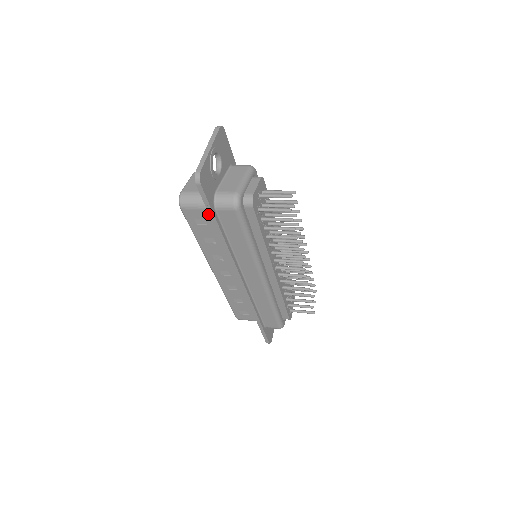
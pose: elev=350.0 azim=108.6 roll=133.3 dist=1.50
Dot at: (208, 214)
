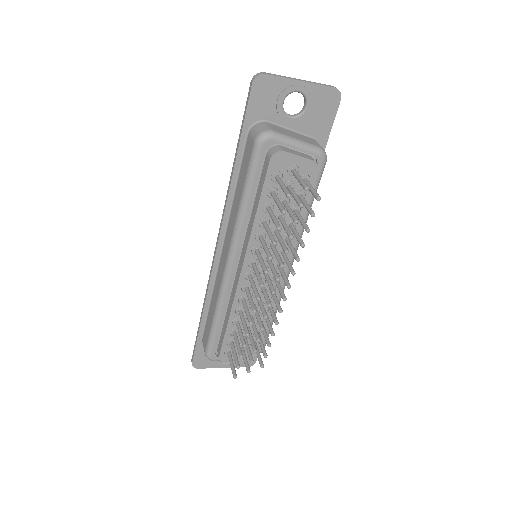
Dot at: occluded
